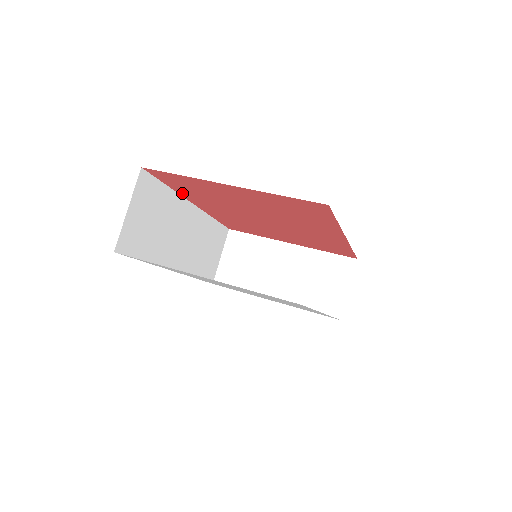
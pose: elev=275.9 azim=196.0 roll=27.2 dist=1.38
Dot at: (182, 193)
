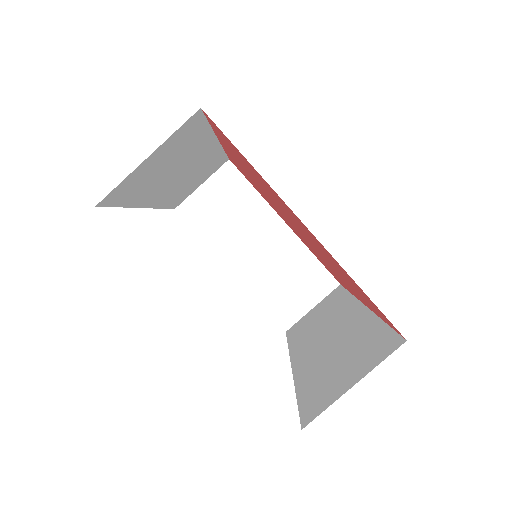
Dot at: (220, 138)
